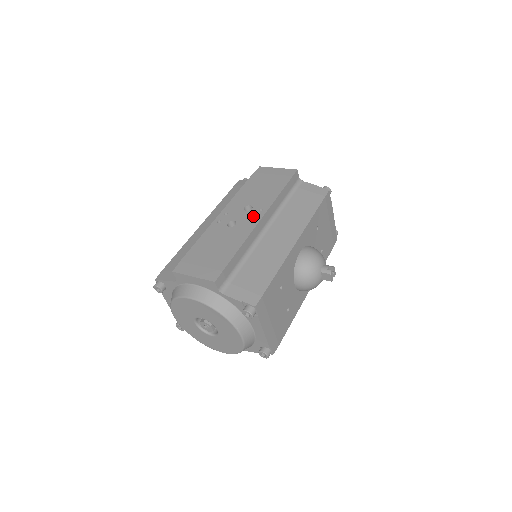
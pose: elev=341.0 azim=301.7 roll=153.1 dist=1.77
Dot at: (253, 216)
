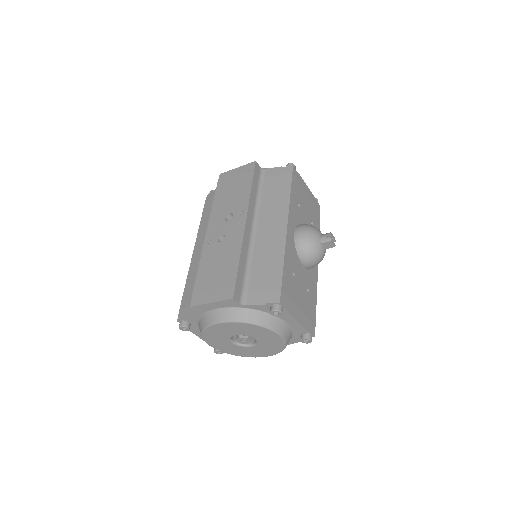
Dot at: (237, 222)
